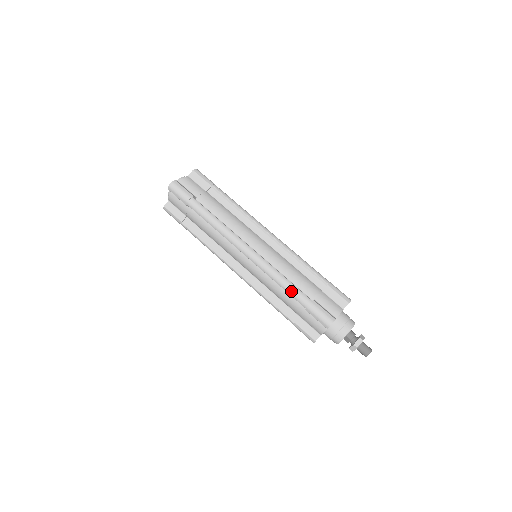
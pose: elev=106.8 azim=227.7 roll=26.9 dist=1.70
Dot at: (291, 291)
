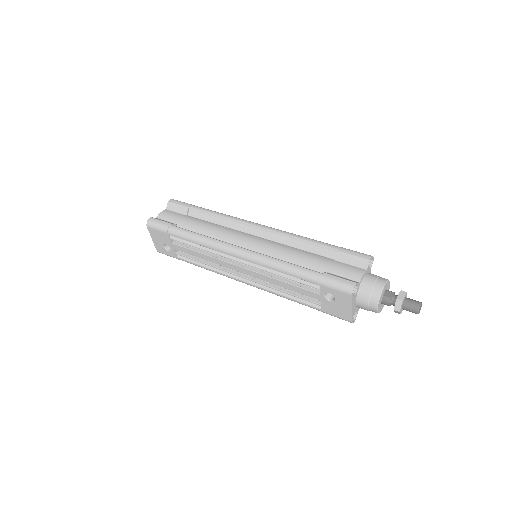
Dot at: (318, 241)
